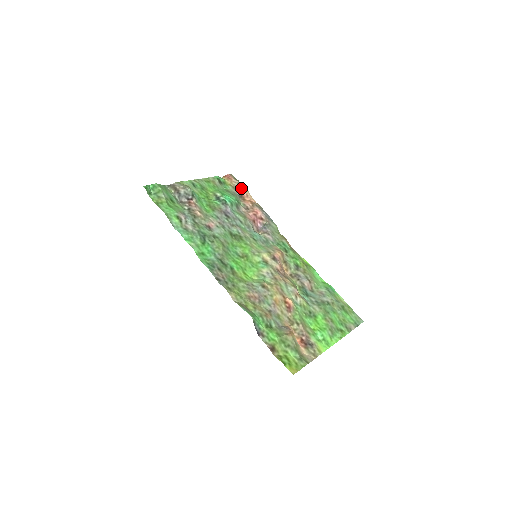
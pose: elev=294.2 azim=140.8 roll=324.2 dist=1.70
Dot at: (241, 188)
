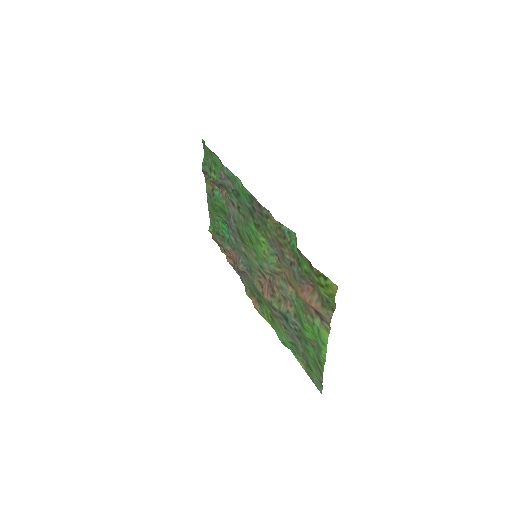
Dot at: (220, 249)
